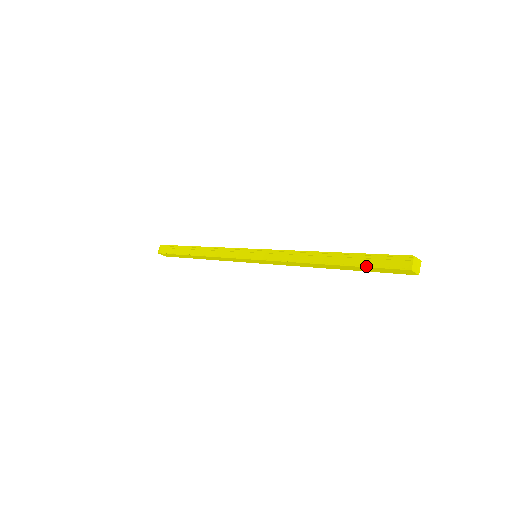
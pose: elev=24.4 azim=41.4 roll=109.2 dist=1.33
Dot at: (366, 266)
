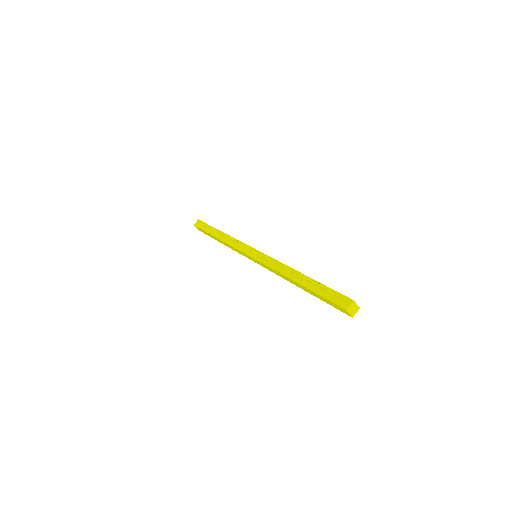
Dot at: (320, 294)
